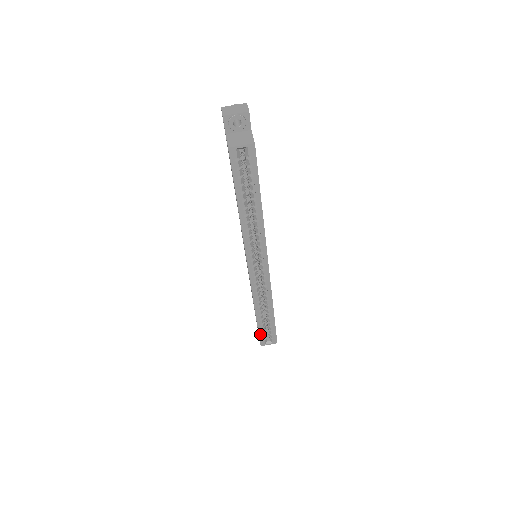
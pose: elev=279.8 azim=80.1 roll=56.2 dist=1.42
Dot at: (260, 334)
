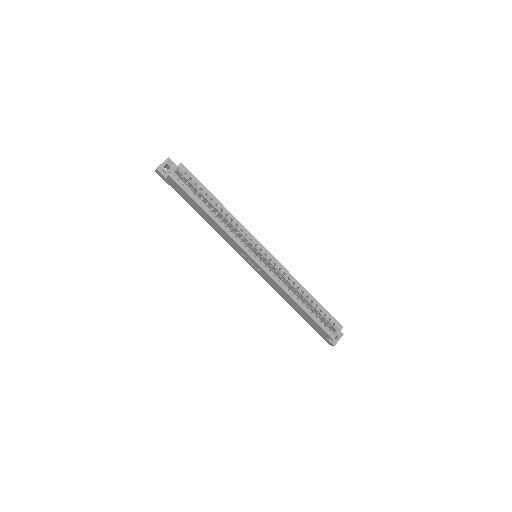
Dot at: (320, 325)
